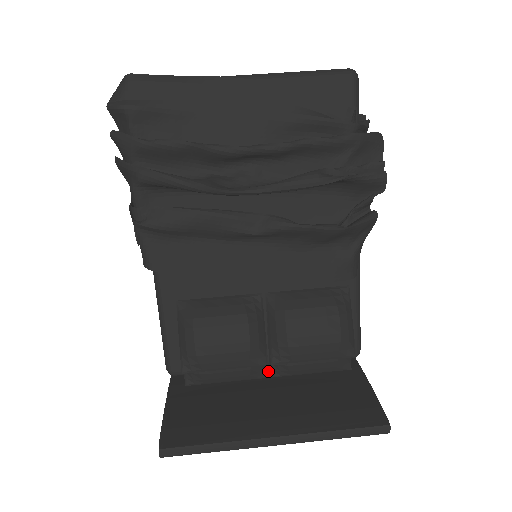
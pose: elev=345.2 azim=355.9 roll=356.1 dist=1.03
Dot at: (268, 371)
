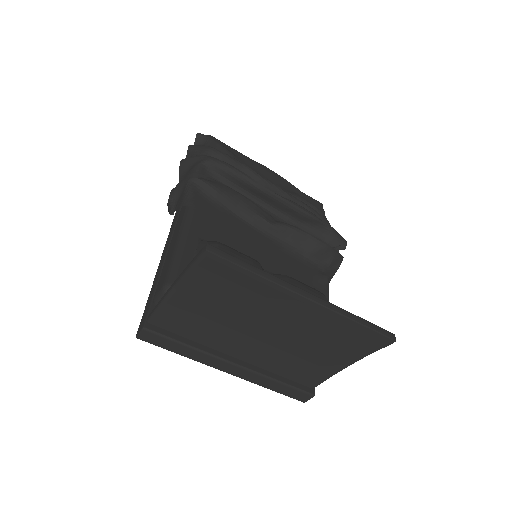
Dot at: occluded
